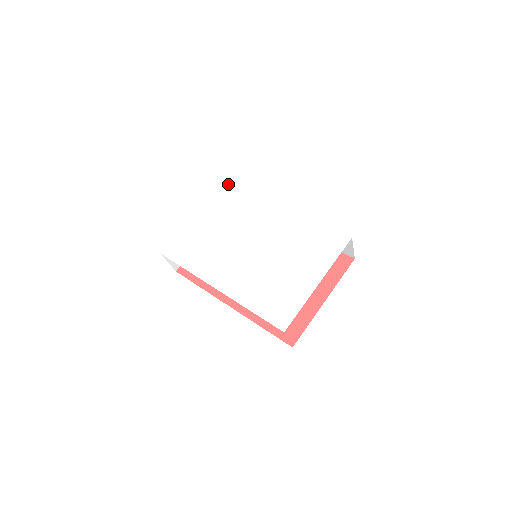
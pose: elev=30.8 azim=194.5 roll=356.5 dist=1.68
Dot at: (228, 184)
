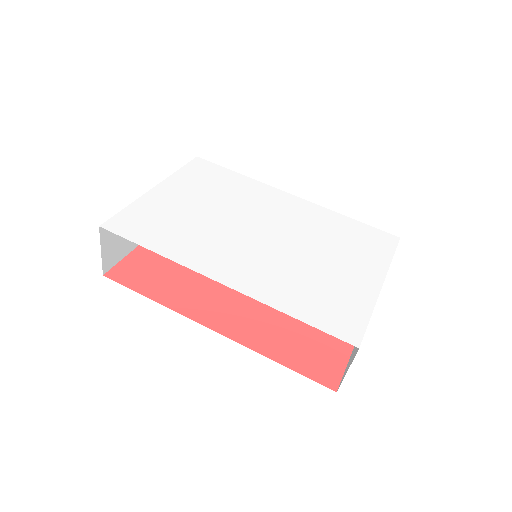
Dot at: (204, 162)
